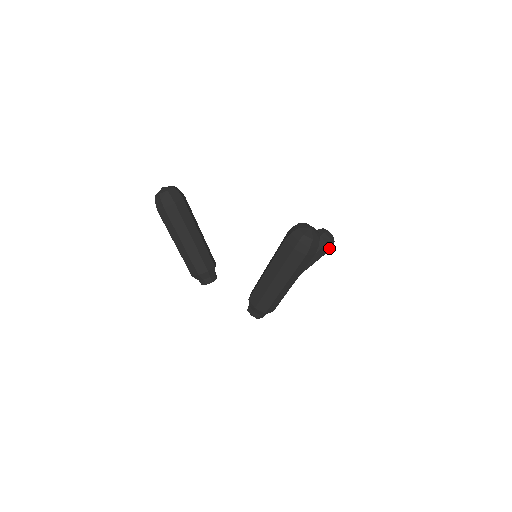
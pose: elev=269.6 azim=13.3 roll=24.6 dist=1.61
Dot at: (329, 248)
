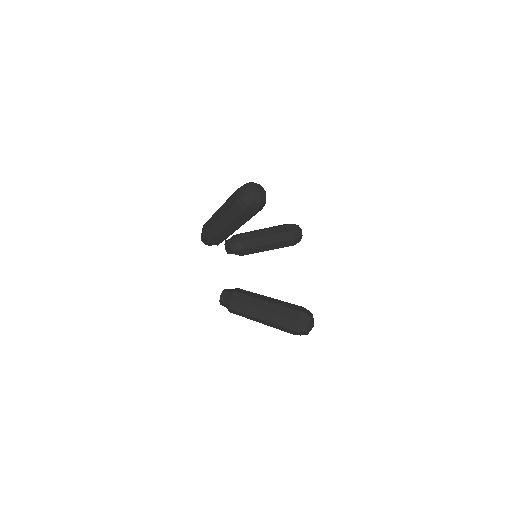
Dot at: occluded
